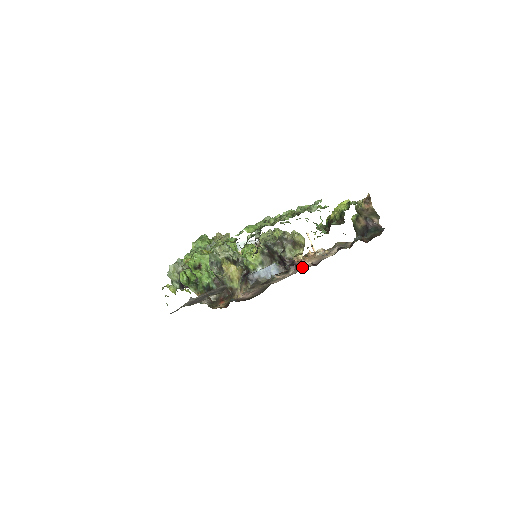
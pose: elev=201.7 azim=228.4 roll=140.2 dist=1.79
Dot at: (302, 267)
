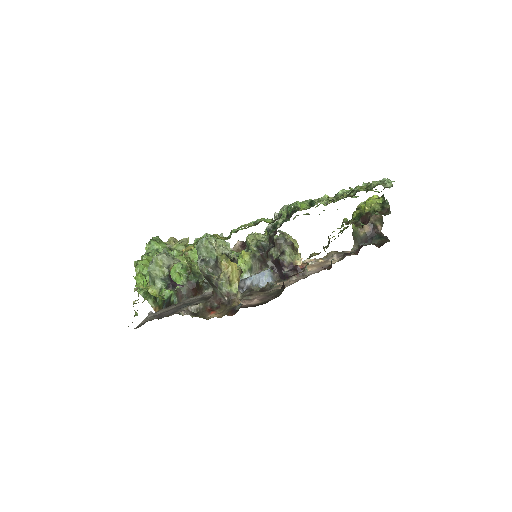
Dot at: (307, 273)
